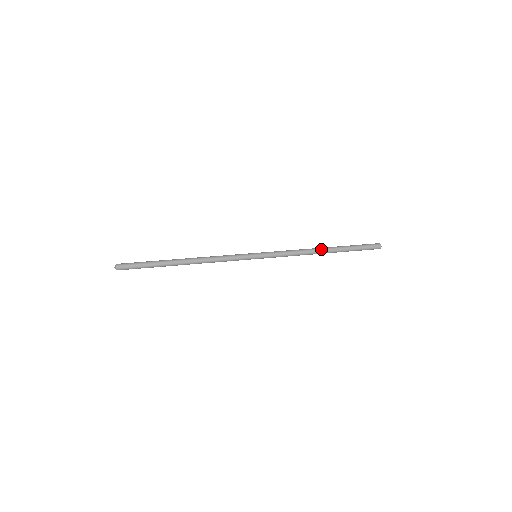
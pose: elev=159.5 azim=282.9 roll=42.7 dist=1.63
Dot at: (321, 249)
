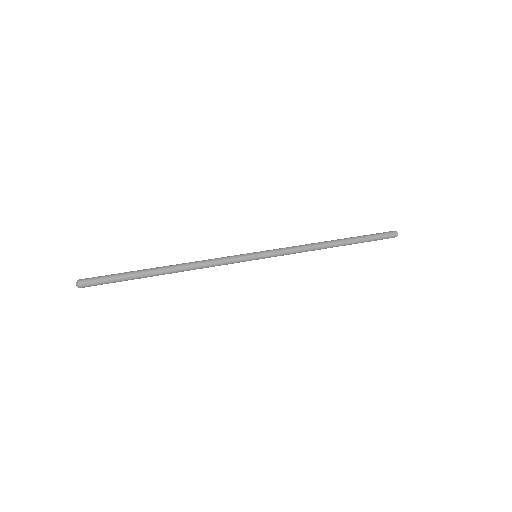
Dot at: (332, 243)
